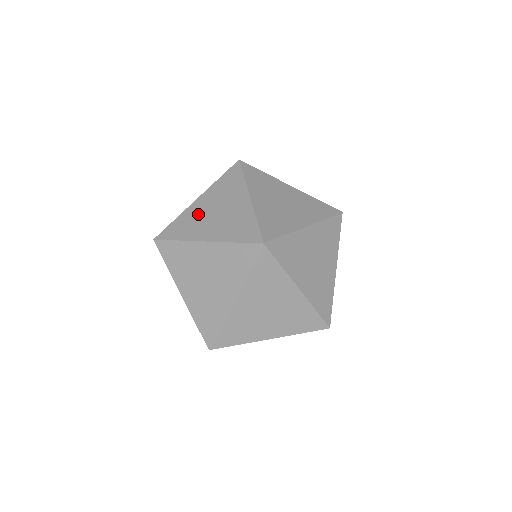
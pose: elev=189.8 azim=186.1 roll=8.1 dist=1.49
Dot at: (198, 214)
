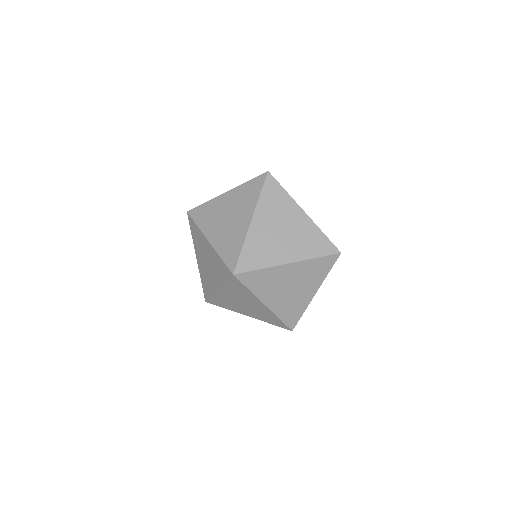
Dot at: (204, 271)
